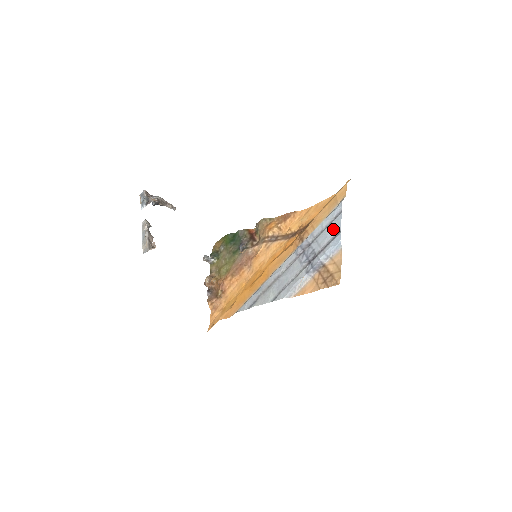
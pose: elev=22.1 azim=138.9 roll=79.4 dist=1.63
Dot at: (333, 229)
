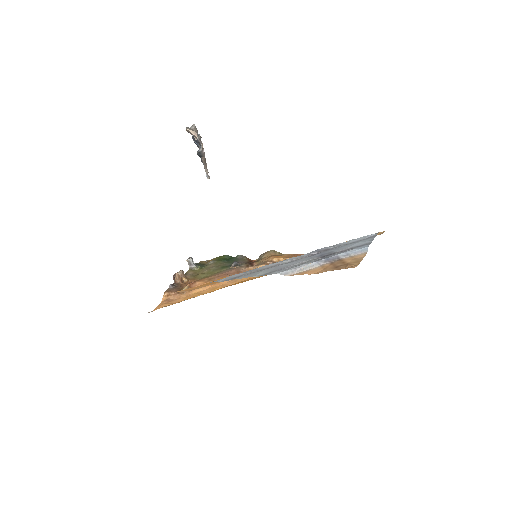
Dot at: (362, 242)
